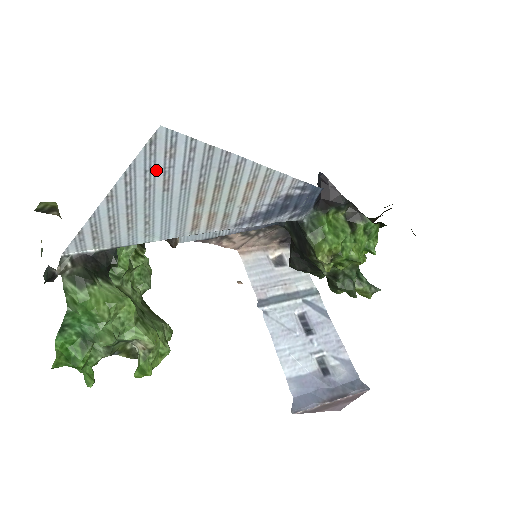
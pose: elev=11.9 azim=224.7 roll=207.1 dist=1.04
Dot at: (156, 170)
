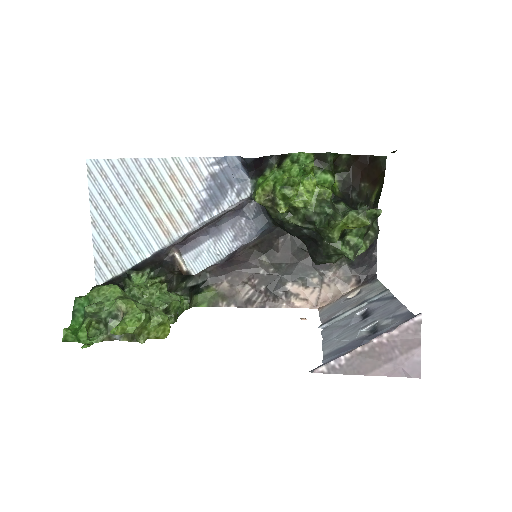
Dot at: (105, 191)
